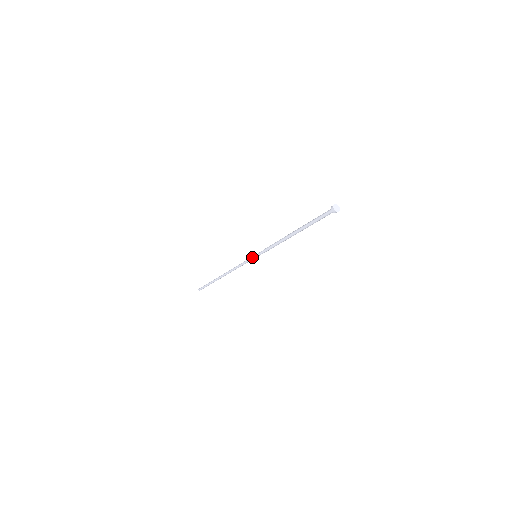
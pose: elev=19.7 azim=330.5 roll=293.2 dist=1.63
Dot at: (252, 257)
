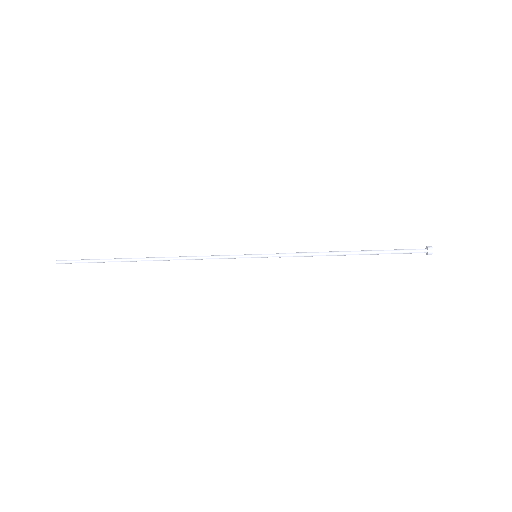
Dot at: (249, 256)
